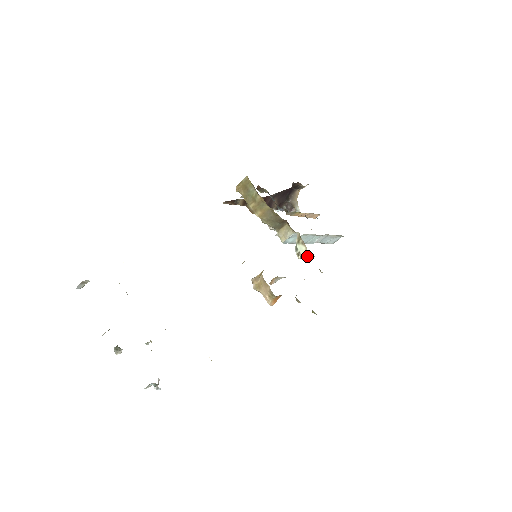
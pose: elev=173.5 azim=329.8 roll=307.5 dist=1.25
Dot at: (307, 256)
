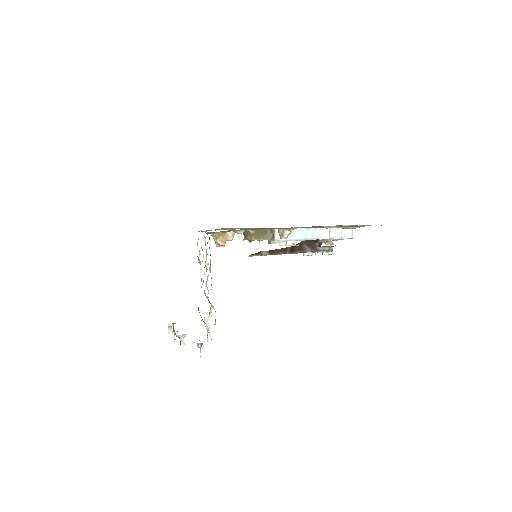
Dot at: (282, 232)
